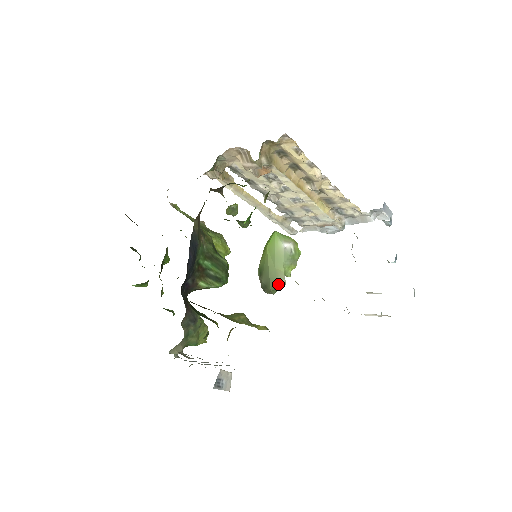
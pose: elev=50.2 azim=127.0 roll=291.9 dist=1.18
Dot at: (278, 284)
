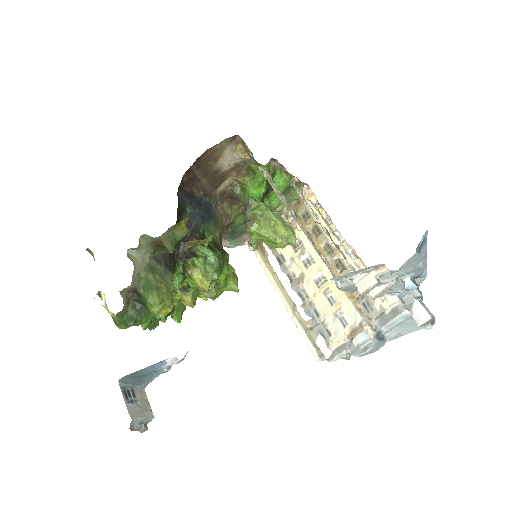
Dot at: (257, 201)
